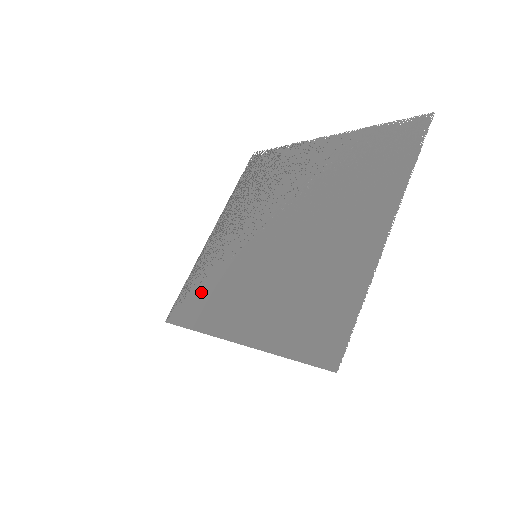
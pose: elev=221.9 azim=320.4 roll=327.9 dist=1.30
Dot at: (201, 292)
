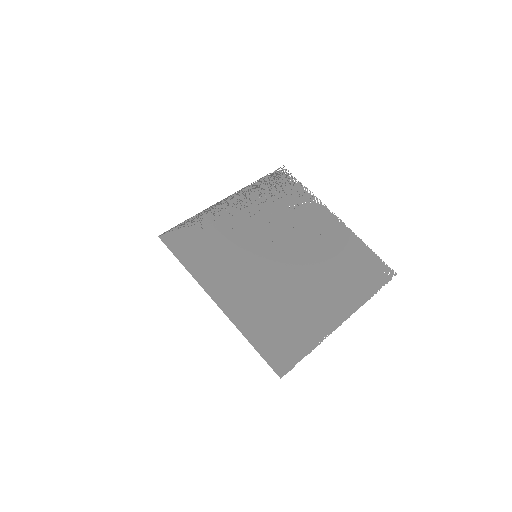
Dot at: (201, 242)
